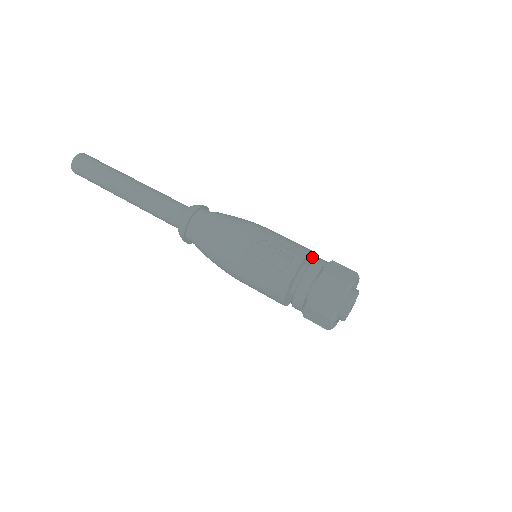
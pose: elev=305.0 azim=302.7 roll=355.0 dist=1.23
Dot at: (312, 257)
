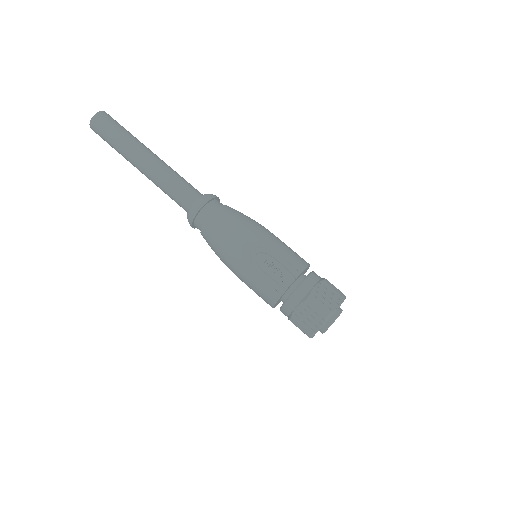
Dot at: (307, 268)
